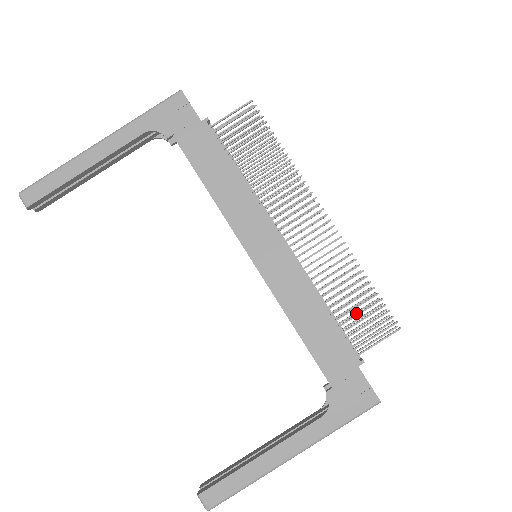
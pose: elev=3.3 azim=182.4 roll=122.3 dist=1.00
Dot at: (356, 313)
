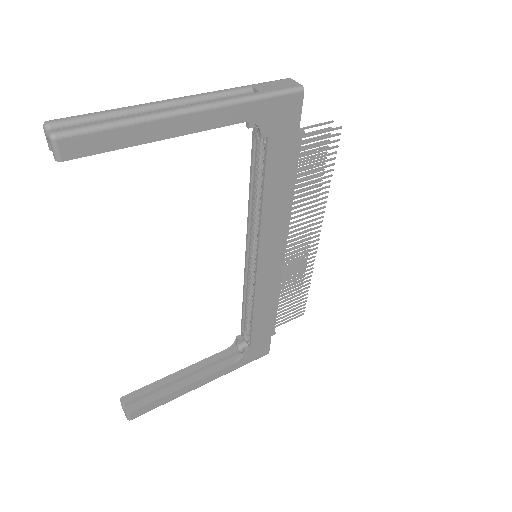
Dot at: (285, 298)
